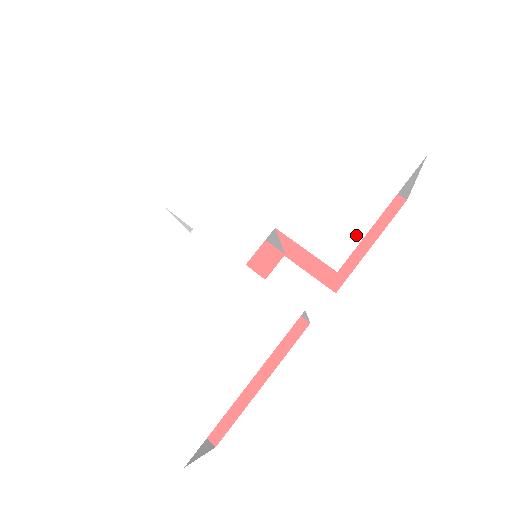
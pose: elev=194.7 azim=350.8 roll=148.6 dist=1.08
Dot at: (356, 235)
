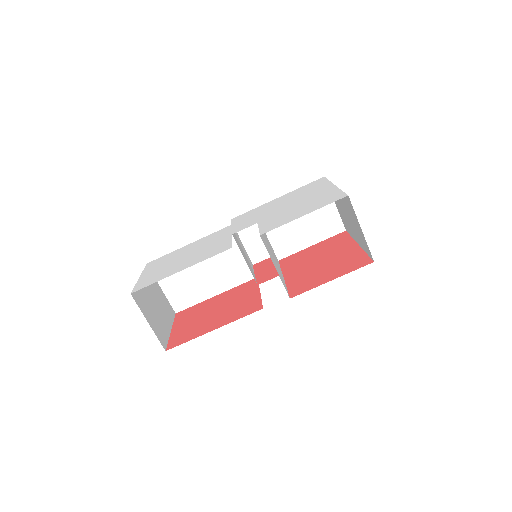
Dot at: (283, 223)
